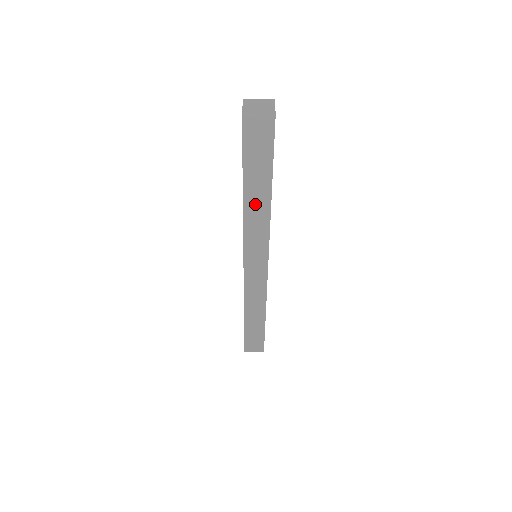
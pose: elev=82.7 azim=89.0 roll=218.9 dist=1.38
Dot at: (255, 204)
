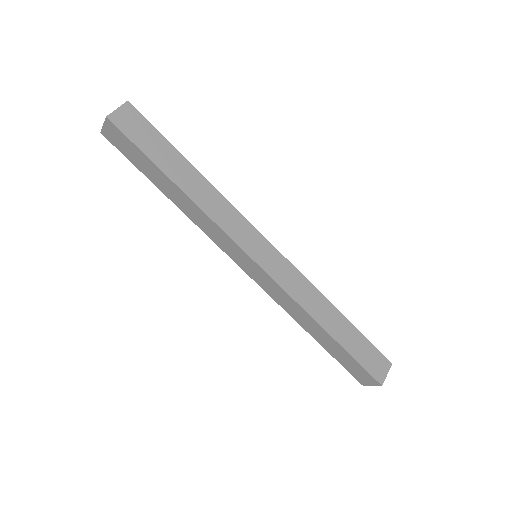
Dot at: (194, 188)
